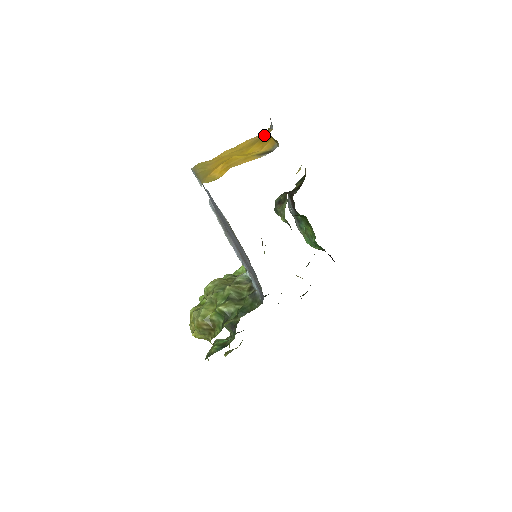
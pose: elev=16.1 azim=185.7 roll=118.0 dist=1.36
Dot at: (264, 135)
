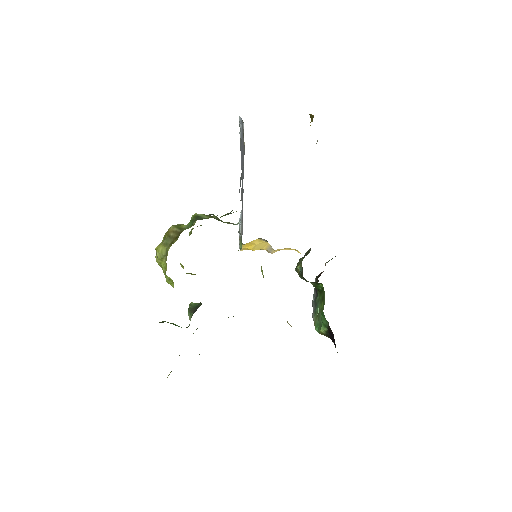
Dot at: occluded
